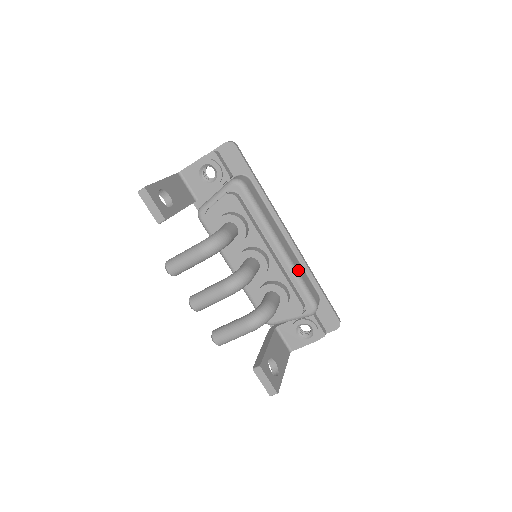
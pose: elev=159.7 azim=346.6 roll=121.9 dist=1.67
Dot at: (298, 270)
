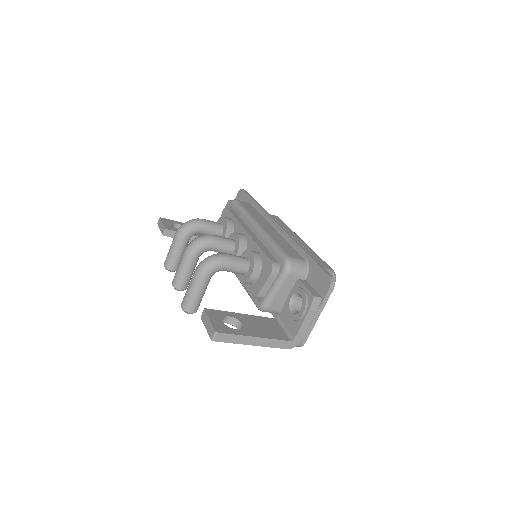
Dot at: (274, 238)
